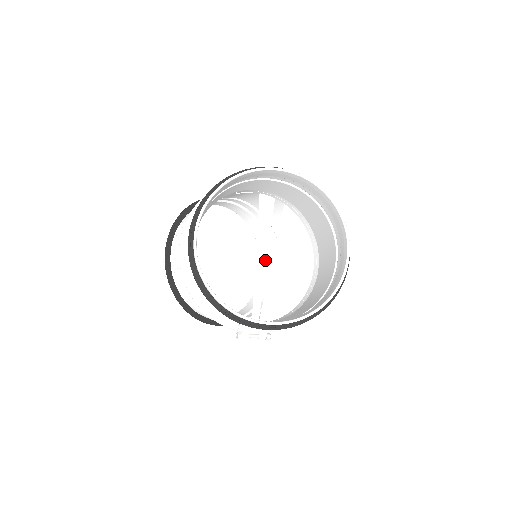
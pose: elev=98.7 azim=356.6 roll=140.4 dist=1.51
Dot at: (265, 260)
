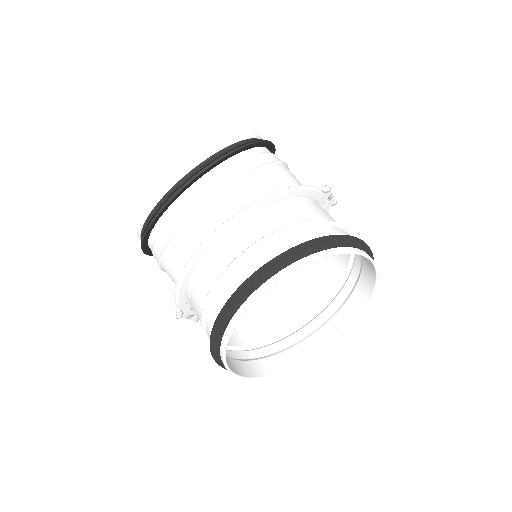
Dot at: occluded
